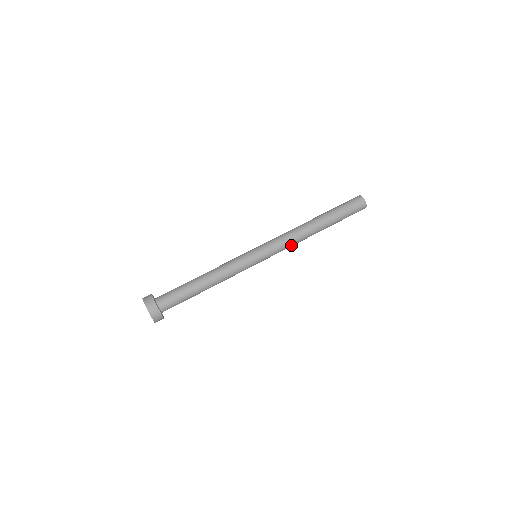
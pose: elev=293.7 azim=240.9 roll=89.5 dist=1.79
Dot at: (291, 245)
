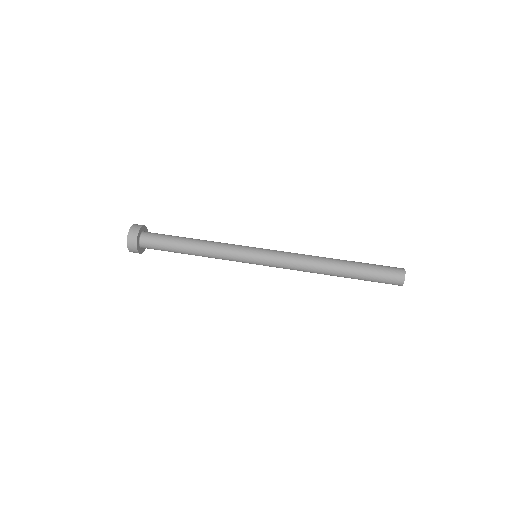
Dot at: (296, 261)
